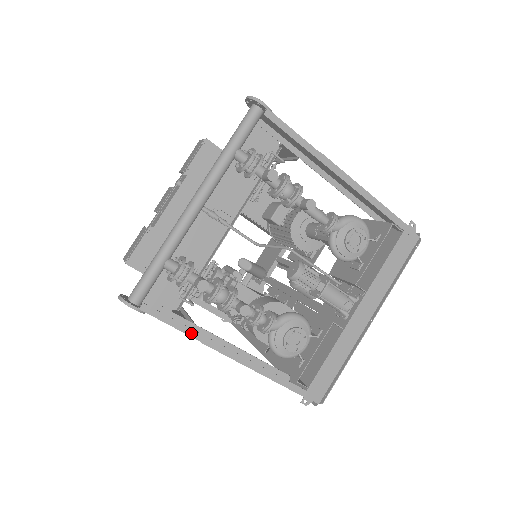
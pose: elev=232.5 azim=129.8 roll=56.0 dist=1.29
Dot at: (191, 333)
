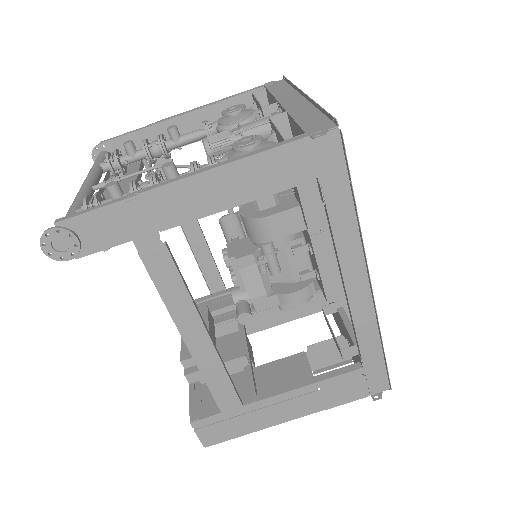
Dot at: (122, 199)
